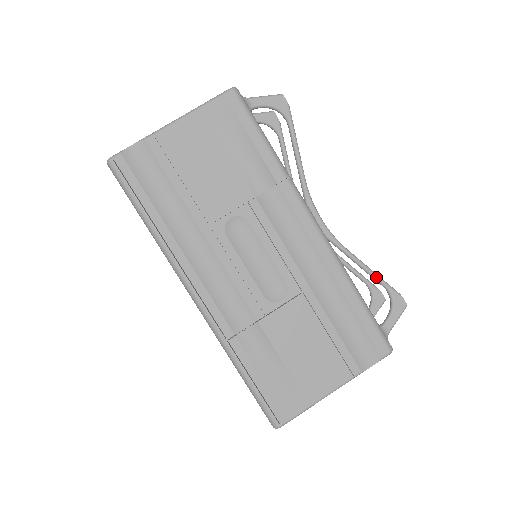
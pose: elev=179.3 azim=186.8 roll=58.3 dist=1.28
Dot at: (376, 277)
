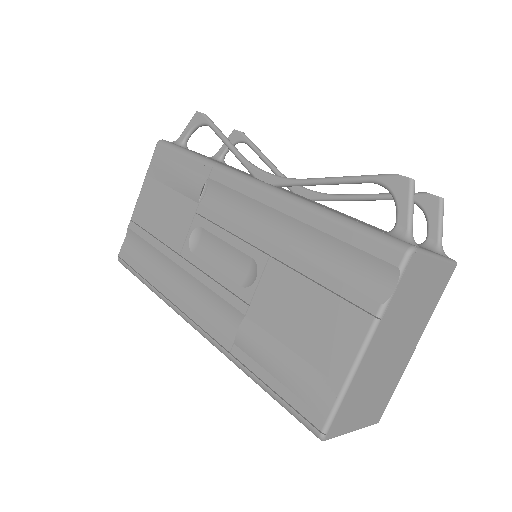
Dot at: (351, 180)
